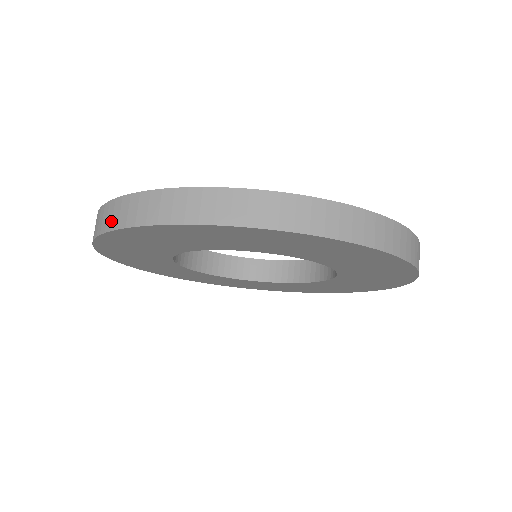
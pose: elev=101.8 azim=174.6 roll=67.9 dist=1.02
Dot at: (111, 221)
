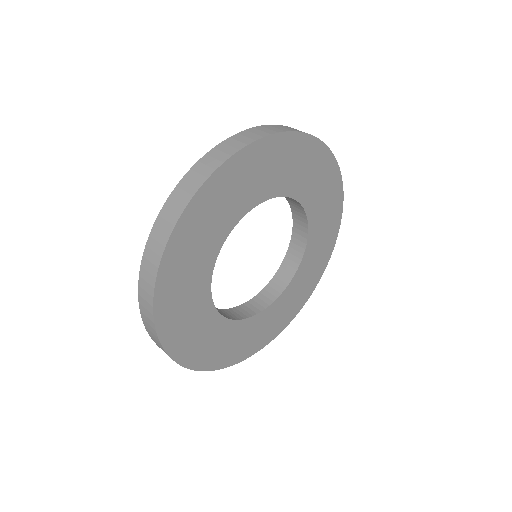
Dot at: (169, 223)
